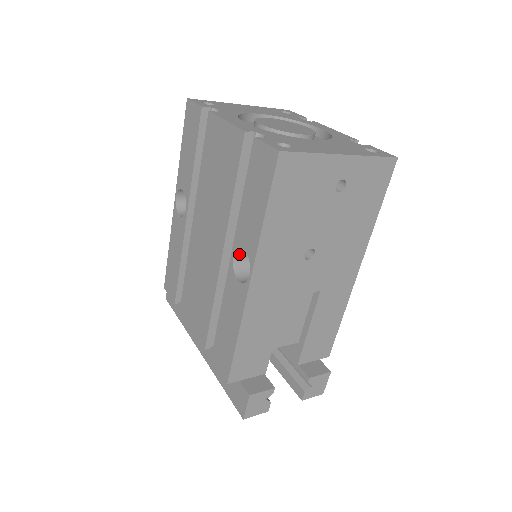
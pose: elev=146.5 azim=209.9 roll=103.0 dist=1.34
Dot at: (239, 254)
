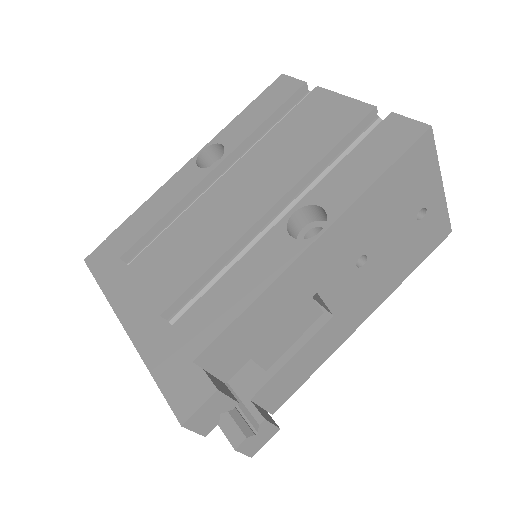
Dot at: (300, 214)
